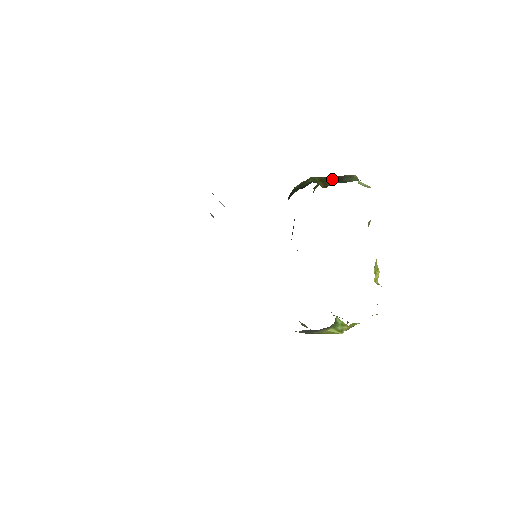
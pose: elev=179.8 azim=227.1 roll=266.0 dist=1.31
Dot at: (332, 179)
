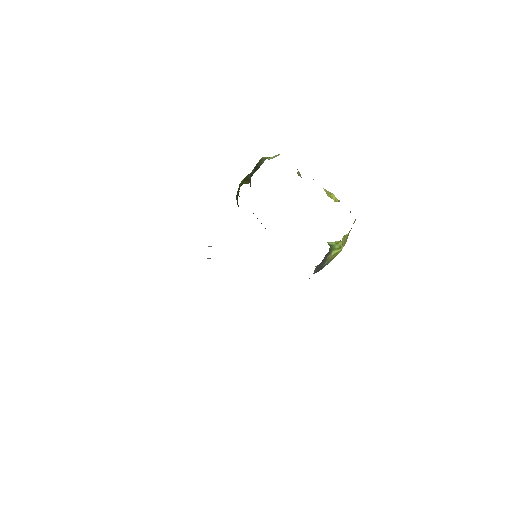
Dot at: (250, 173)
